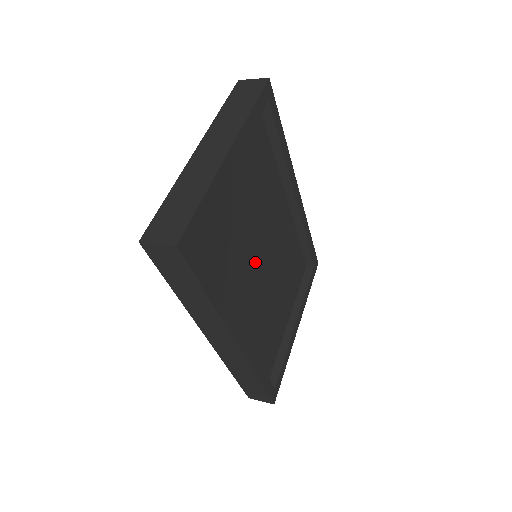
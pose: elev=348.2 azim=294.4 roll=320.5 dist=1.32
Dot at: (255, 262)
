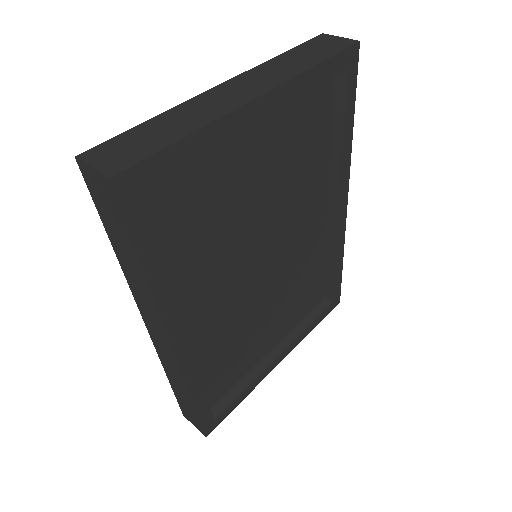
Dot at: (248, 261)
